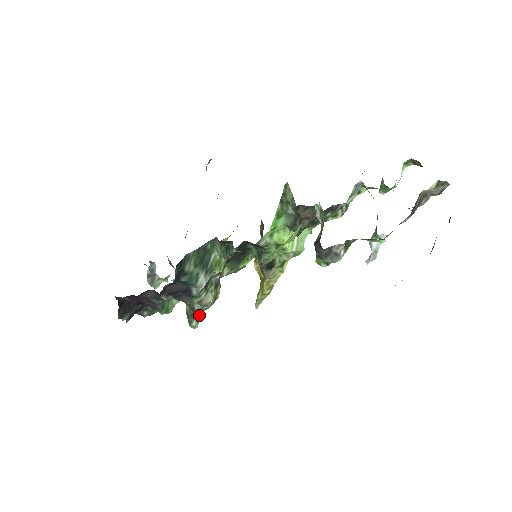
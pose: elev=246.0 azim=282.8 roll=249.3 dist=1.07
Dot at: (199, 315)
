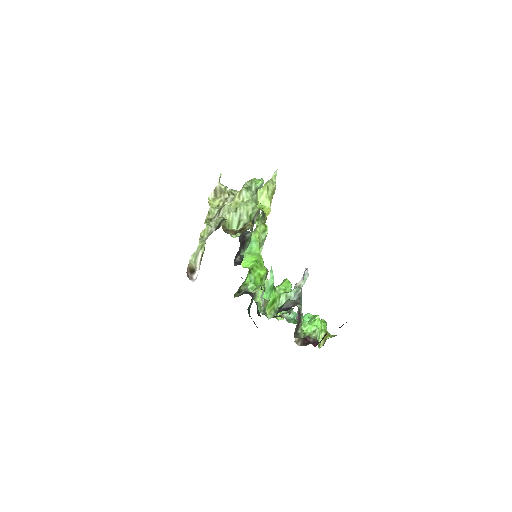
Dot at: (258, 188)
